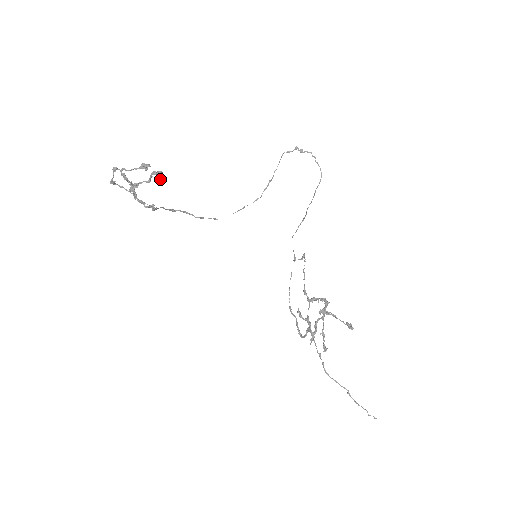
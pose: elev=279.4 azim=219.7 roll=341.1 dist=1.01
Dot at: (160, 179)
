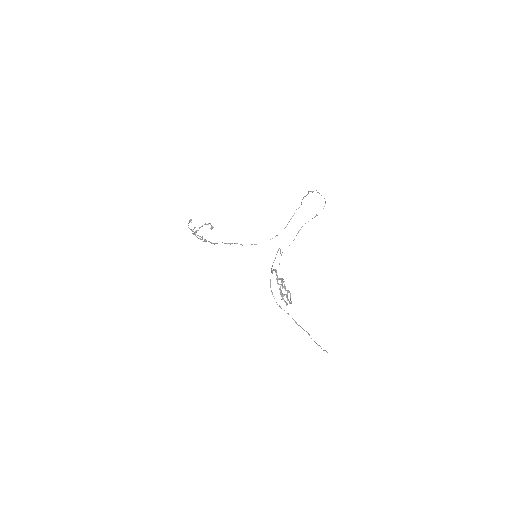
Dot at: (212, 227)
